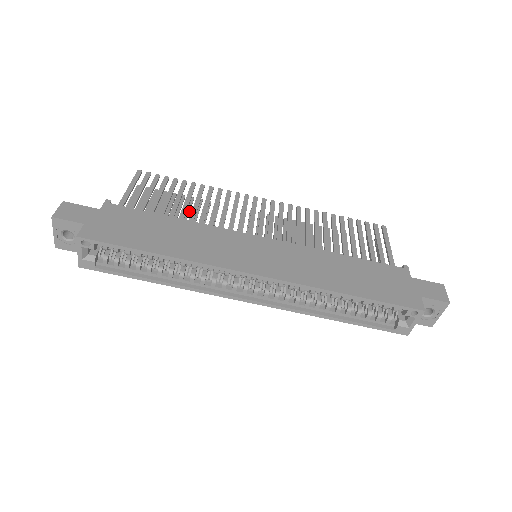
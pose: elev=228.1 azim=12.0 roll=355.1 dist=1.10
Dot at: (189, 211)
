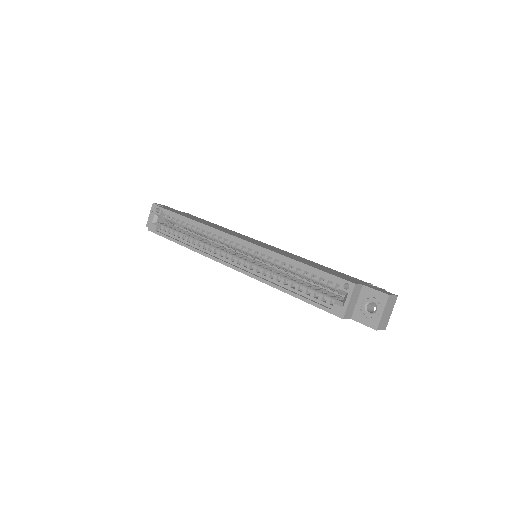
Dot at: occluded
